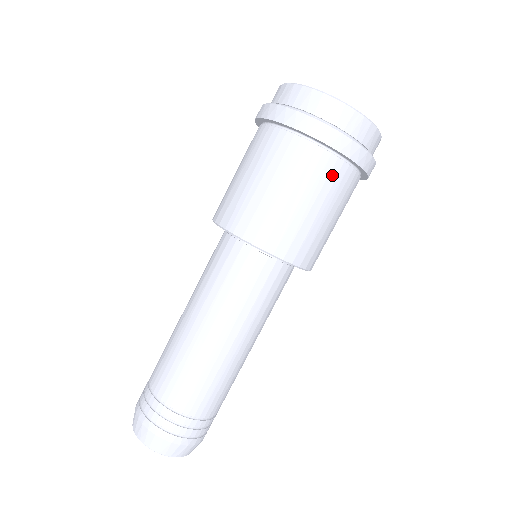
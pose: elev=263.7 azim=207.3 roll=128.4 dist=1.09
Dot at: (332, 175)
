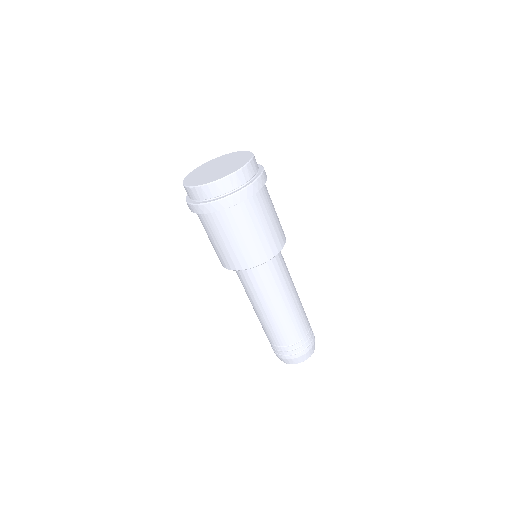
Dot at: (217, 222)
